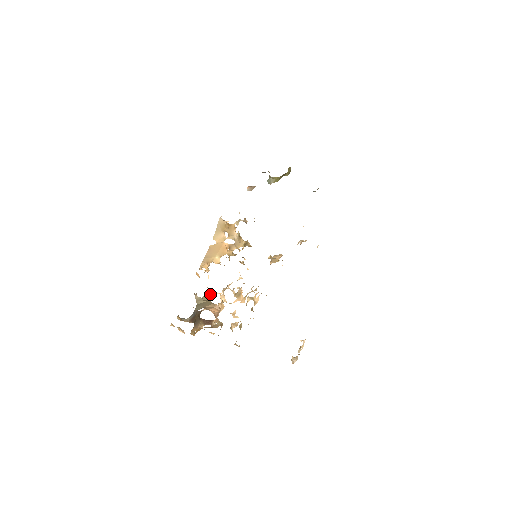
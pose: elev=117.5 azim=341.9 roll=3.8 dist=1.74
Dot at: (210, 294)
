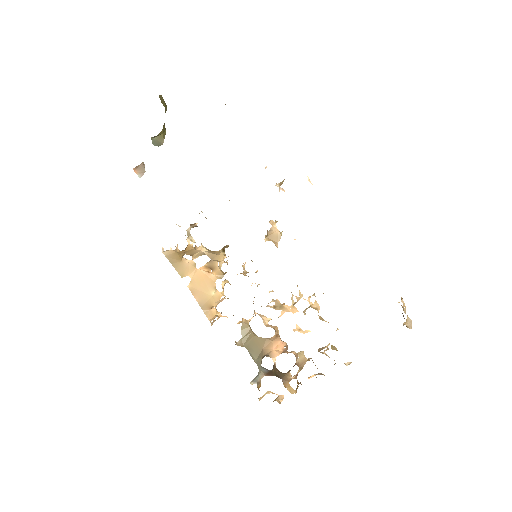
Dot at: (244, 325)
